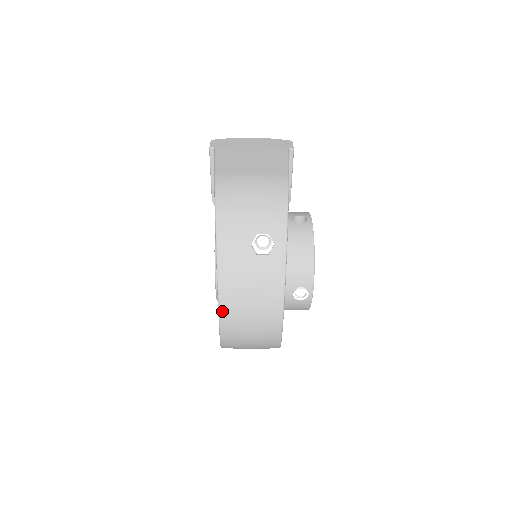
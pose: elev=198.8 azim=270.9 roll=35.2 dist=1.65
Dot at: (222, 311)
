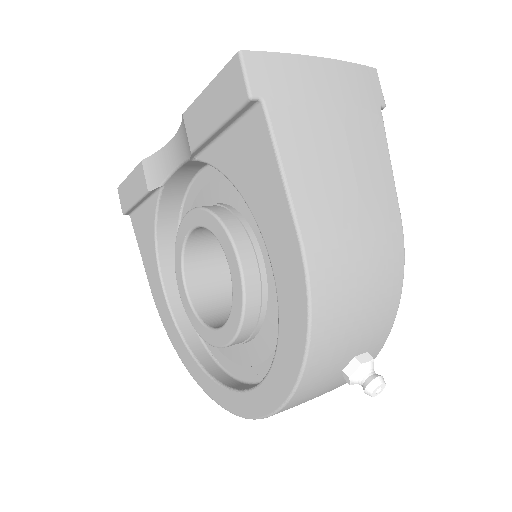
Dot at: occluded
